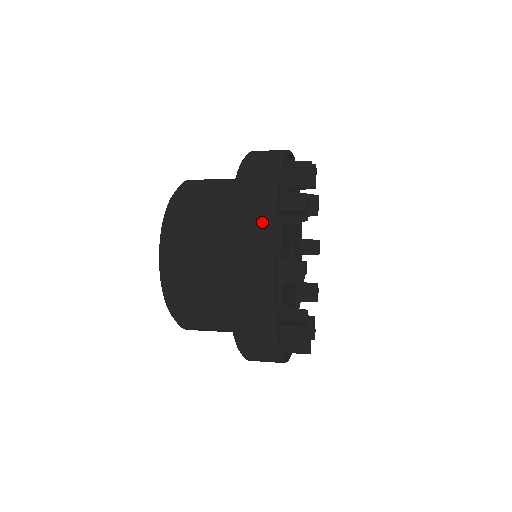
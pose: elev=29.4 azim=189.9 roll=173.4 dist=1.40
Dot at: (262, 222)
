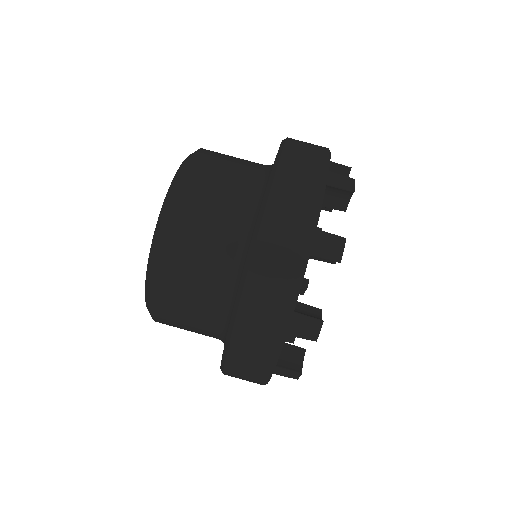
Dot at: (288, 271)
